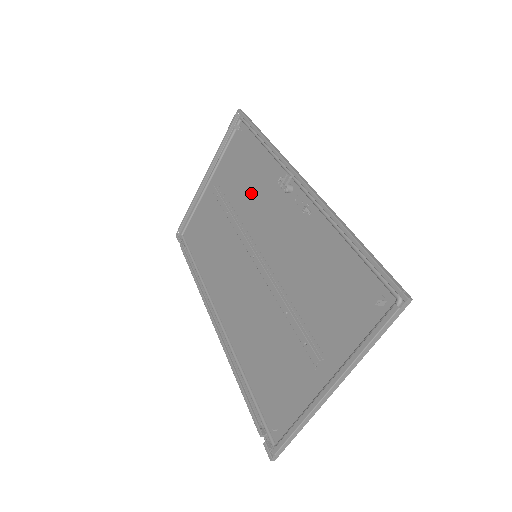
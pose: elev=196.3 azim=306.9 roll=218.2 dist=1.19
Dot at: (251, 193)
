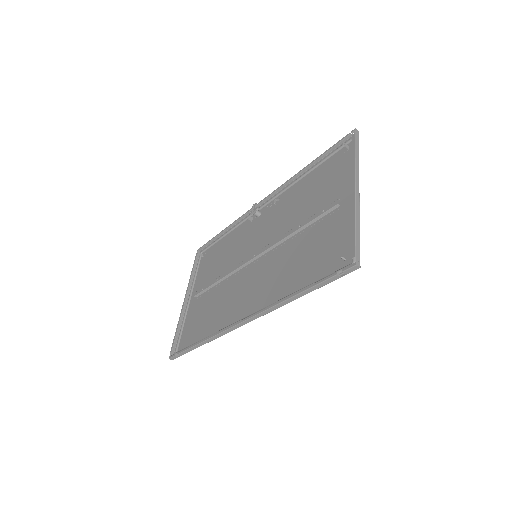
Dot at: (231, 253)
